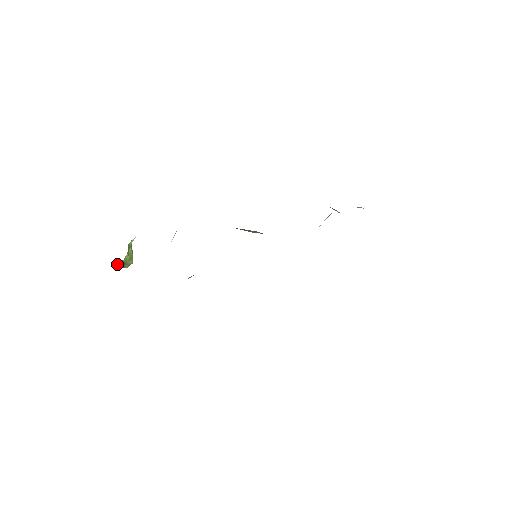
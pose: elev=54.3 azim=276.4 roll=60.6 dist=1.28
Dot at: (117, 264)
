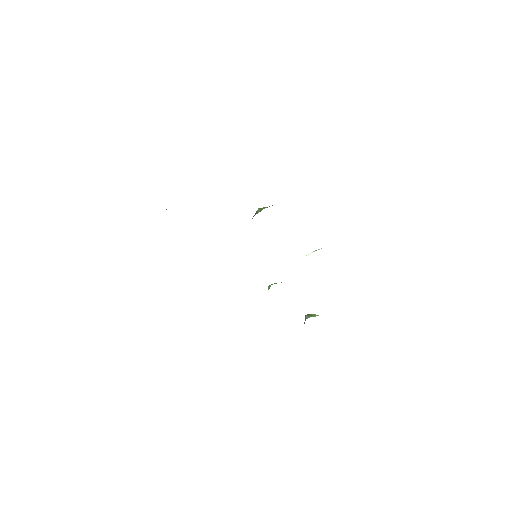
Dot at: occluded
